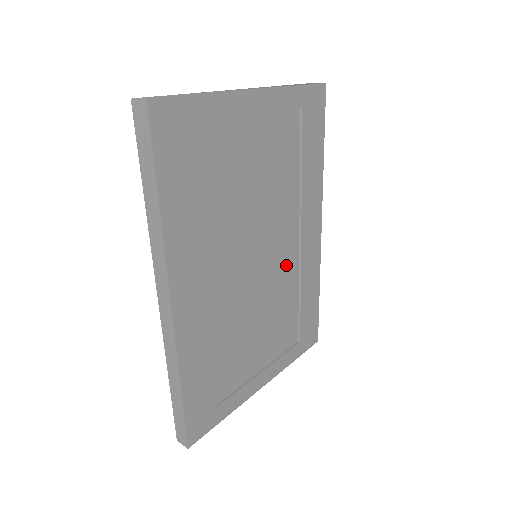
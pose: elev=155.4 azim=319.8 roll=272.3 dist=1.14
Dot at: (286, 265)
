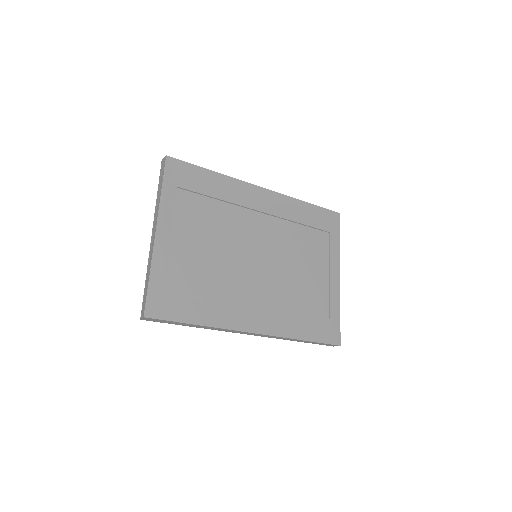
Dot at: (273, 231)
